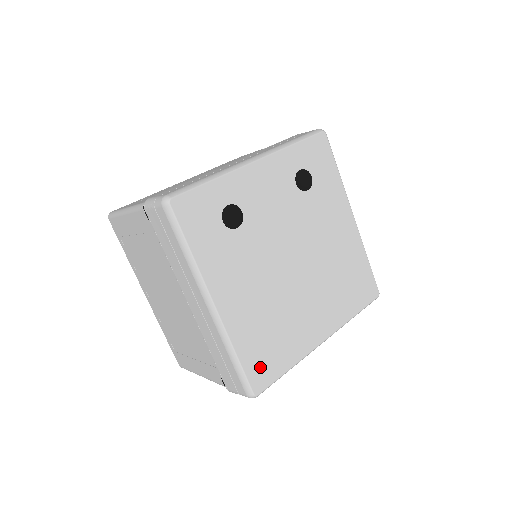
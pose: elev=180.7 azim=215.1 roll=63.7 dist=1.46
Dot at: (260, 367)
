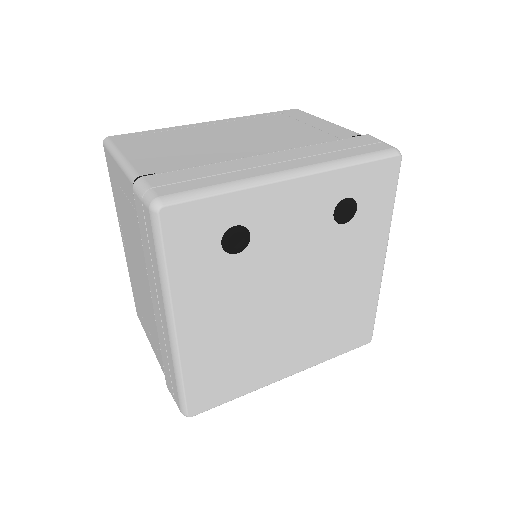
Dot at: (205, 393)
